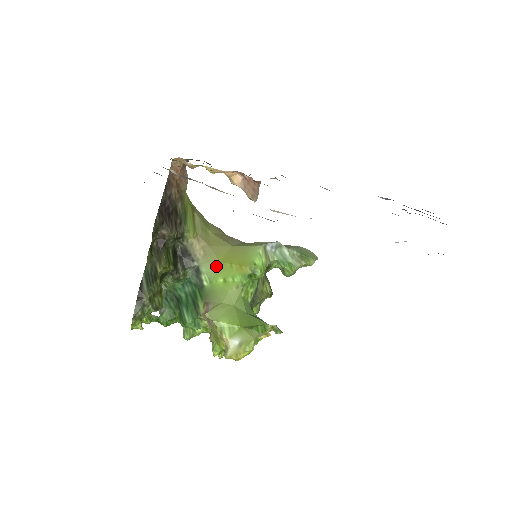
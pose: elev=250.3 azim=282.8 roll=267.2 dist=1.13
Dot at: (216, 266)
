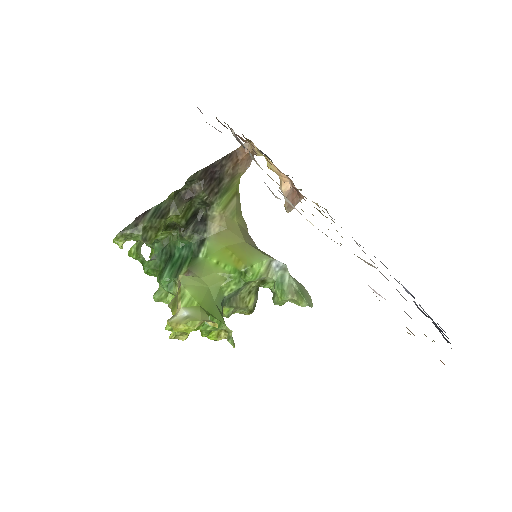
Dot at: (220, 247)
